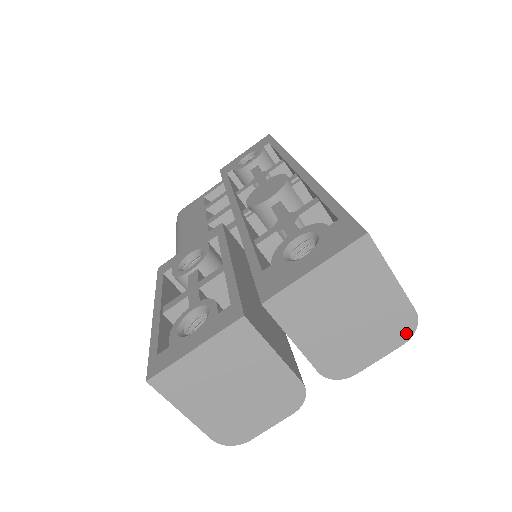
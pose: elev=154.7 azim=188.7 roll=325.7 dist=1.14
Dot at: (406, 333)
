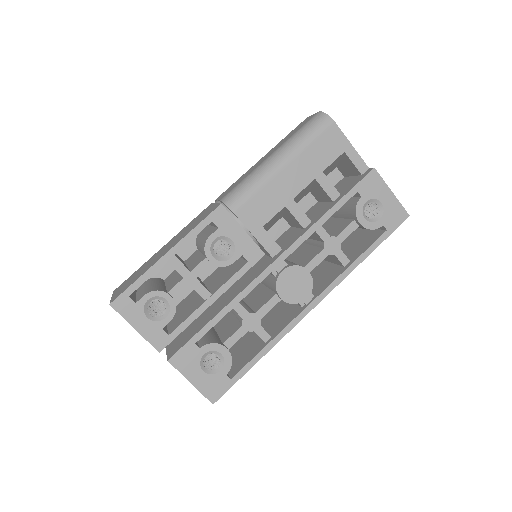
Dot at: occluded
